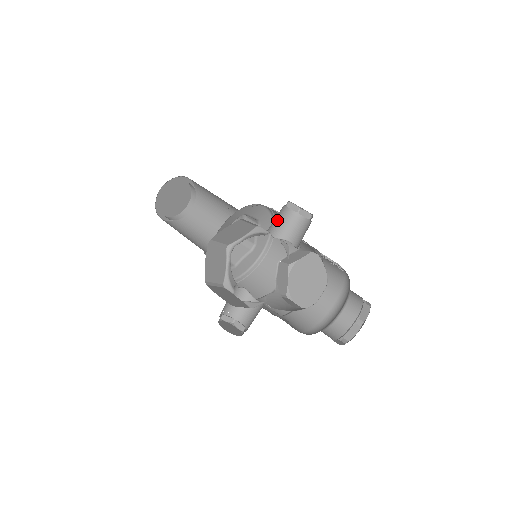
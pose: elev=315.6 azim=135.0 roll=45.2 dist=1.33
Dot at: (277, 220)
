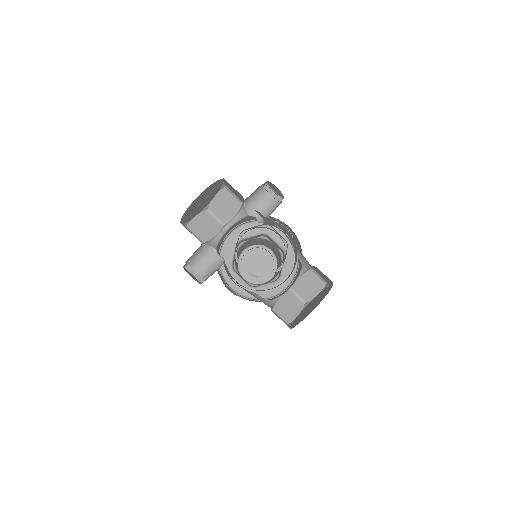
Dot at: (263, 206)
